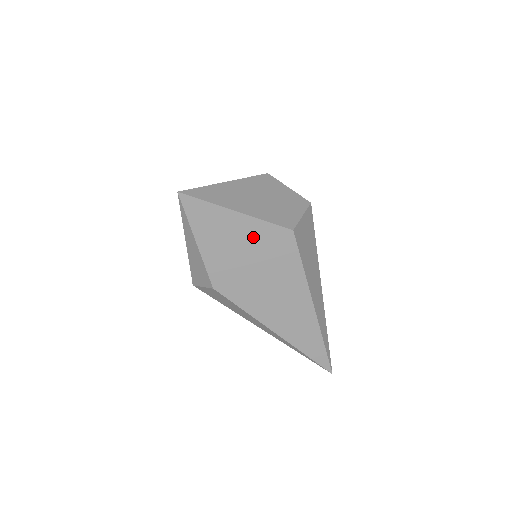
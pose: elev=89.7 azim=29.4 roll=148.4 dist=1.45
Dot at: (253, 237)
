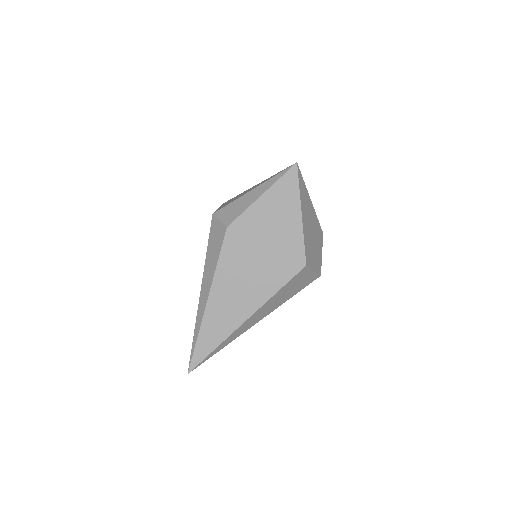
Dot at: (286, 237)
